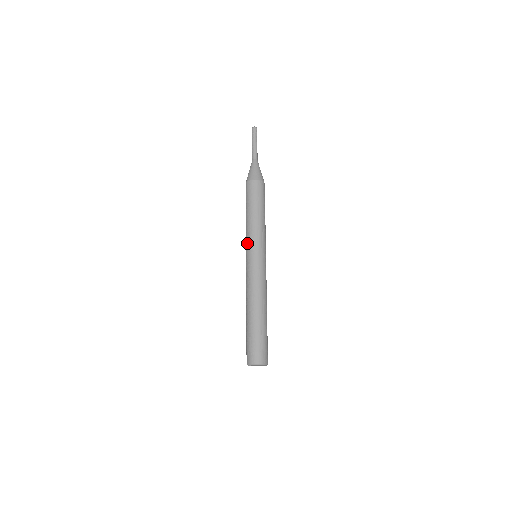
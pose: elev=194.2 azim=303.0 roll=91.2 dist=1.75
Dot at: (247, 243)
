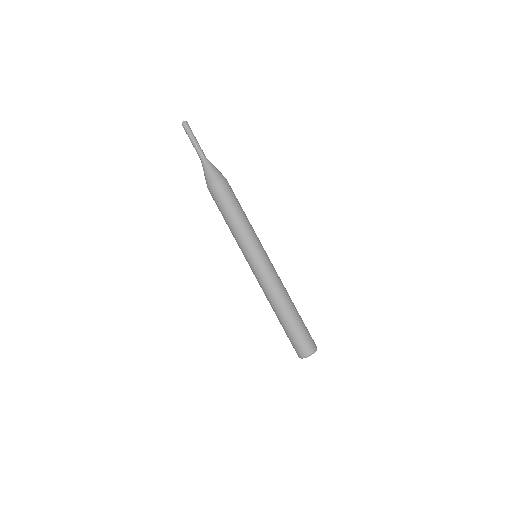
Dot at: (243, 249)
